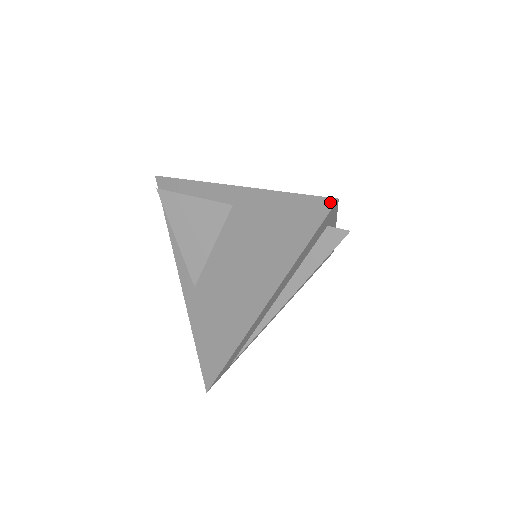
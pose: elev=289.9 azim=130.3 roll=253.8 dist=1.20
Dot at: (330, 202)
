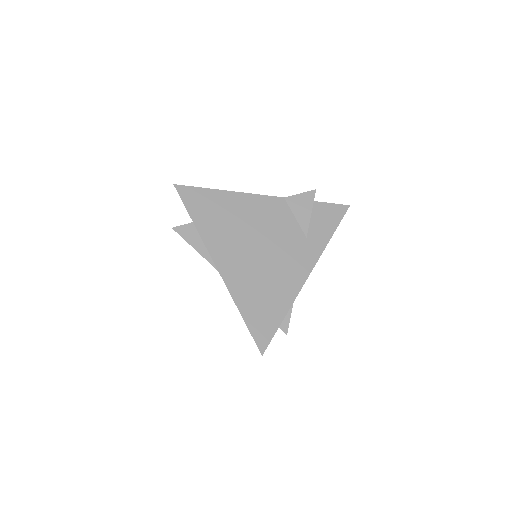
Dot at: occluded
